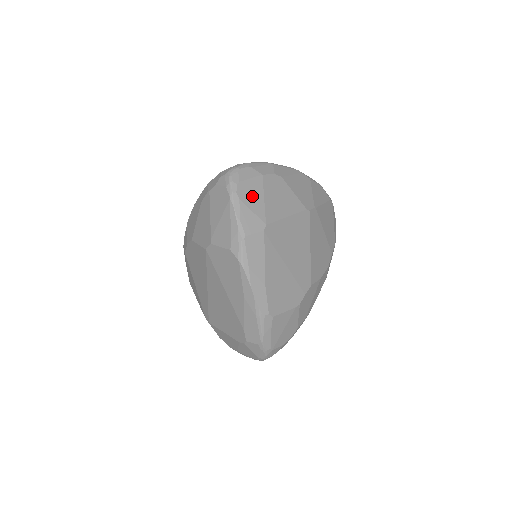
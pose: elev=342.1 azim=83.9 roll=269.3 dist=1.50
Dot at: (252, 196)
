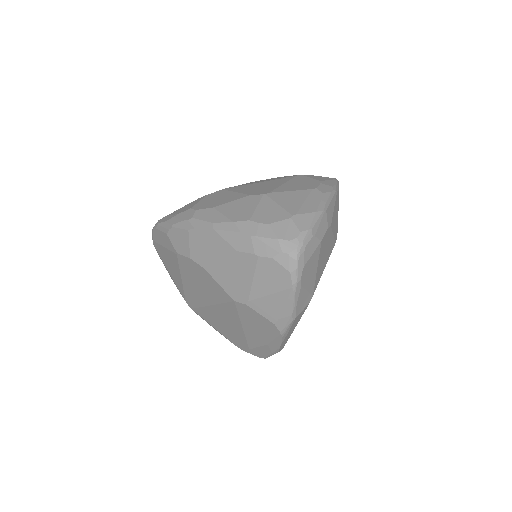
Dot at: (310, 274)
